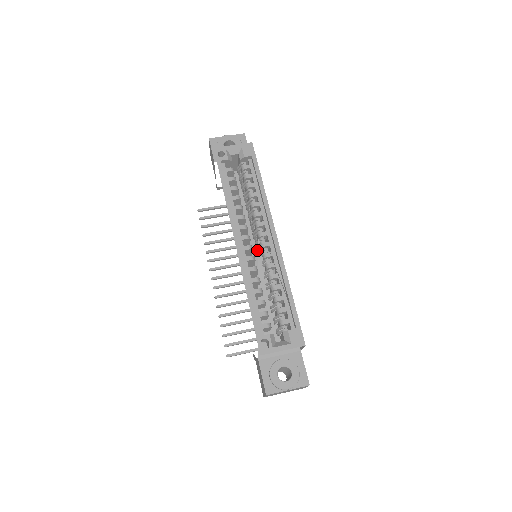
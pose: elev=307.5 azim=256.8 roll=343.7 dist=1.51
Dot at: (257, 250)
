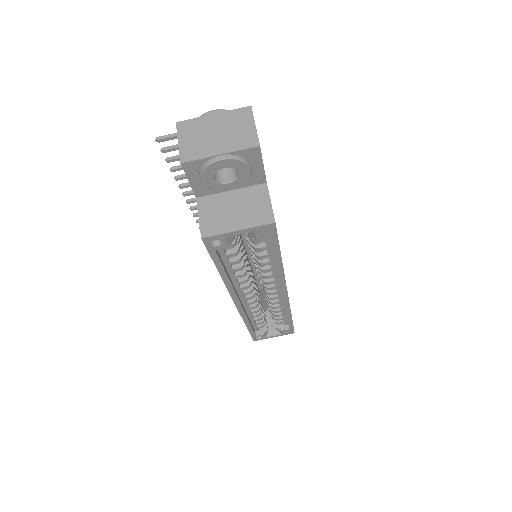
Dot at: occluded
